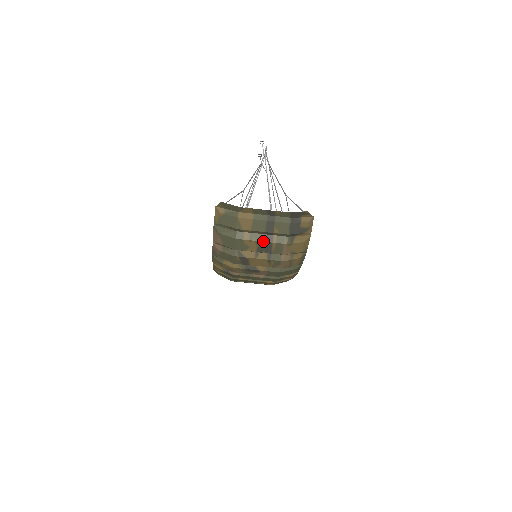
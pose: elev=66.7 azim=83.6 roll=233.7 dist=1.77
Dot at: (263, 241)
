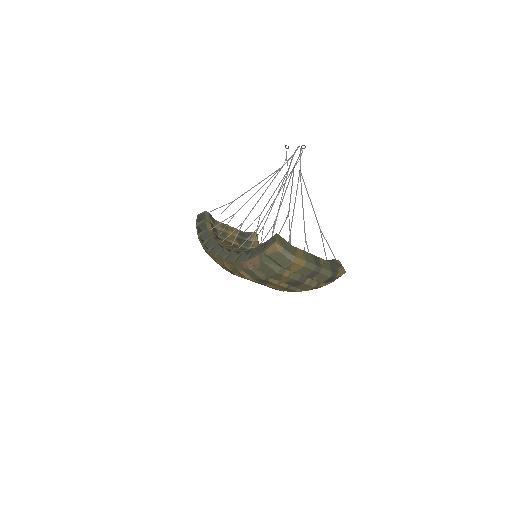
Dot at: (298, 280)
